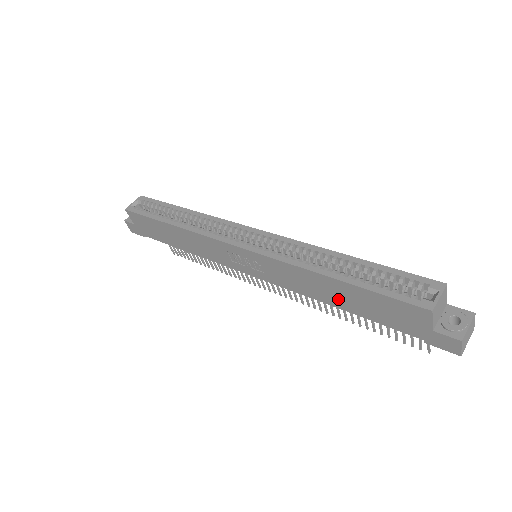
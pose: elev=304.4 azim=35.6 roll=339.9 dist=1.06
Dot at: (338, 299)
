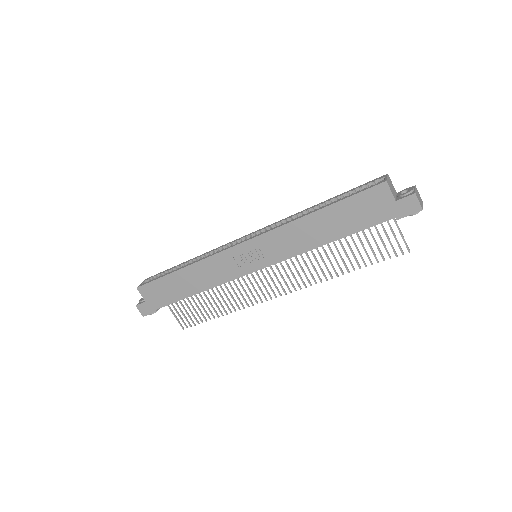
Dot at: (327, 231)
